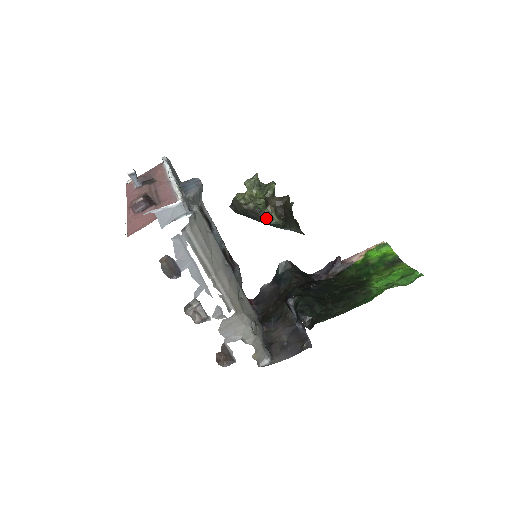
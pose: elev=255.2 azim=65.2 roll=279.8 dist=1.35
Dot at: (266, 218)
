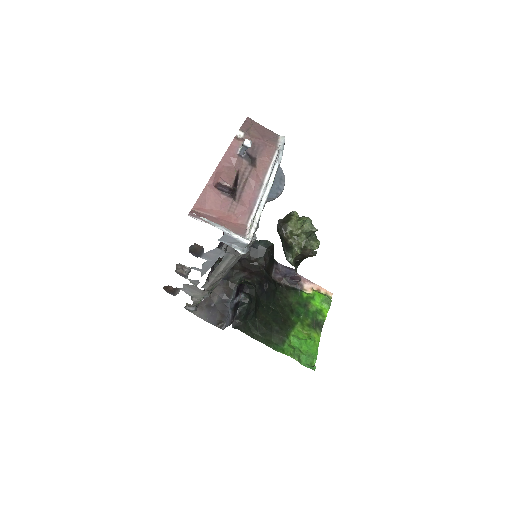
Dot at: (288, 252)
